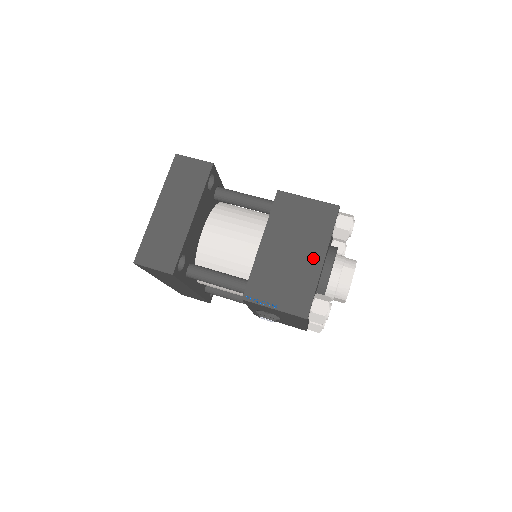
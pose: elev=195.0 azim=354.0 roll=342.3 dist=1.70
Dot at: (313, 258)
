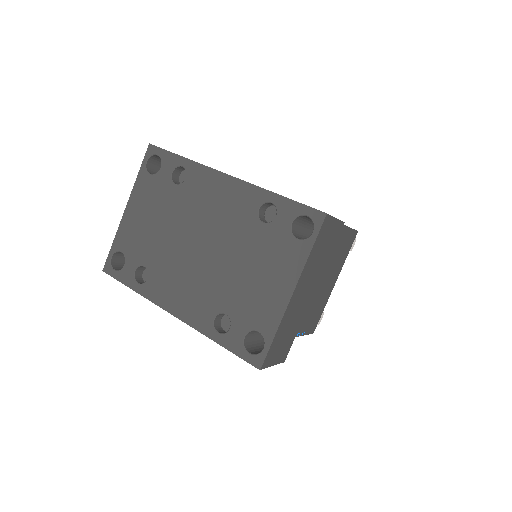
Dot at: (332, 283)
